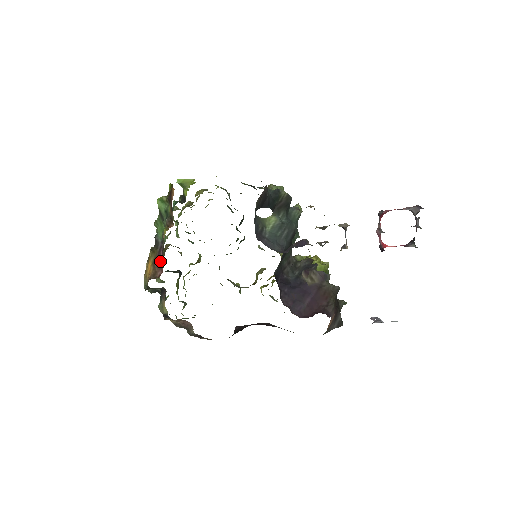
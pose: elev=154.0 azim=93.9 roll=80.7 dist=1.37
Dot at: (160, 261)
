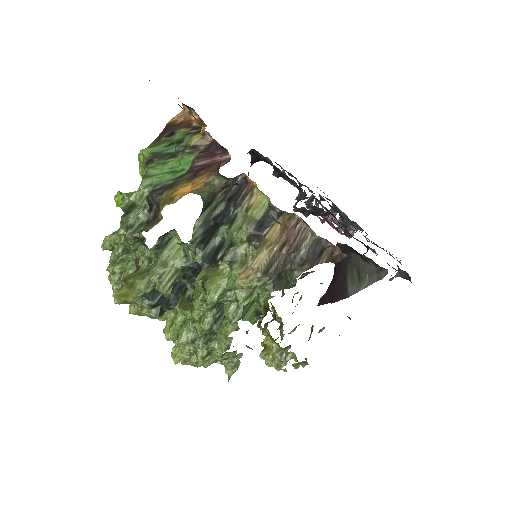
Dot at: (208, 164)
